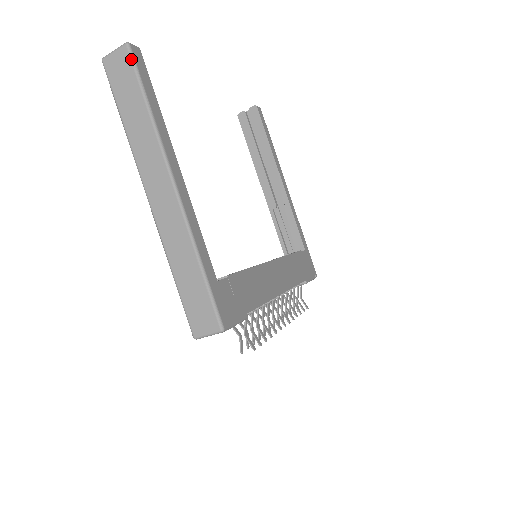
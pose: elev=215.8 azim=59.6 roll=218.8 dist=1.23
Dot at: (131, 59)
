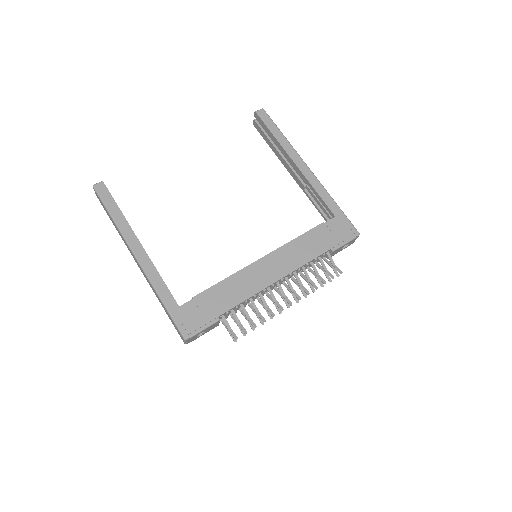
Dot at: (97, 194)
